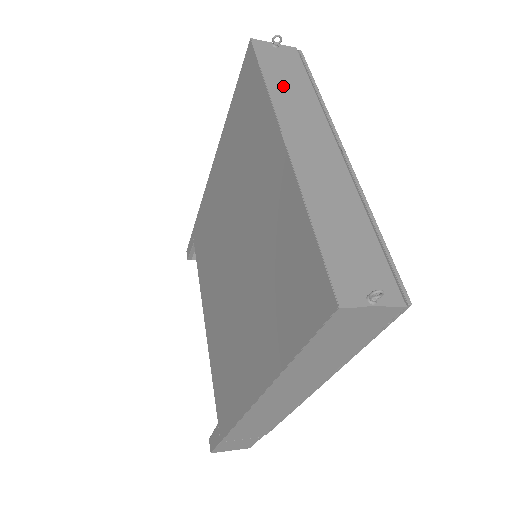
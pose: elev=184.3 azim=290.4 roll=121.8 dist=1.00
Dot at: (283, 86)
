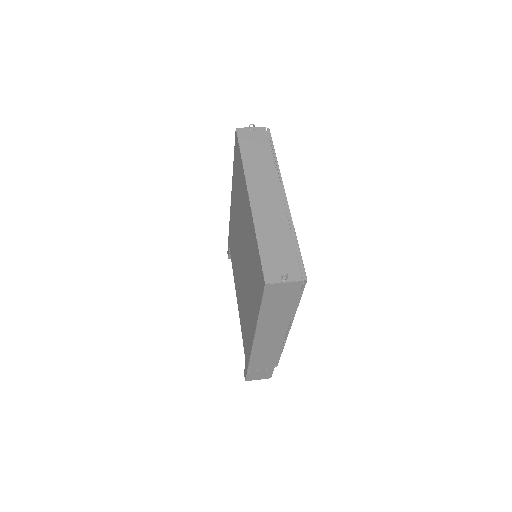
Dot at: (253, 159)
